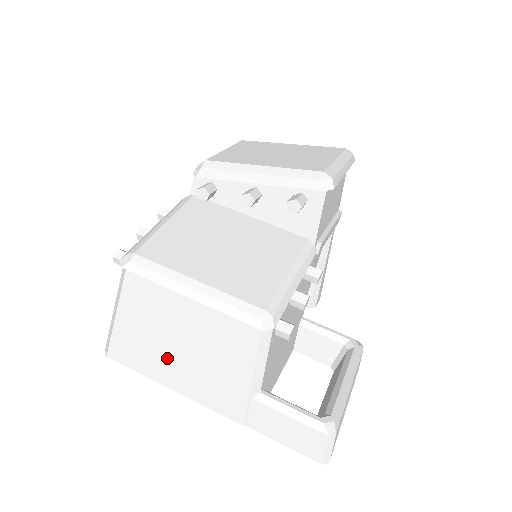
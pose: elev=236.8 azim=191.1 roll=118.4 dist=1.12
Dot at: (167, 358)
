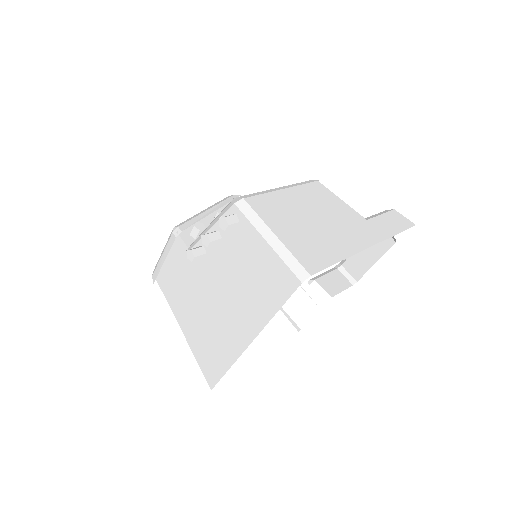
Dot at: (325, 235)
